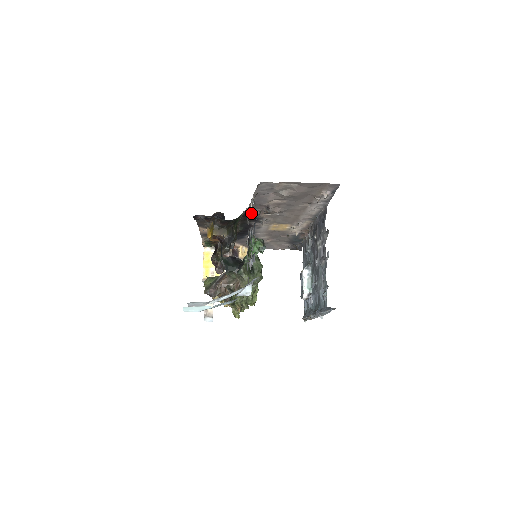
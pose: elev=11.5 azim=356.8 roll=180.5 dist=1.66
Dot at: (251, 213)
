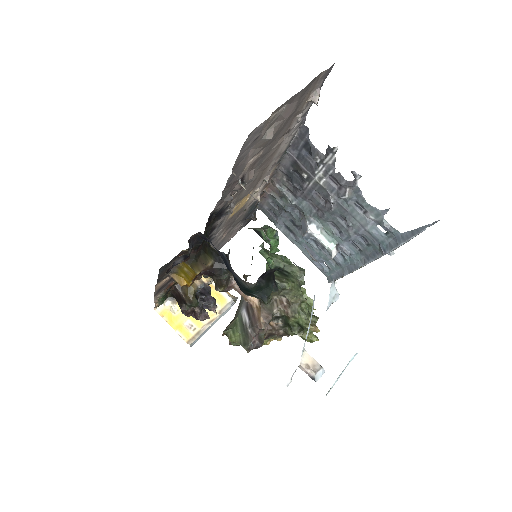
Dot at: occluded
